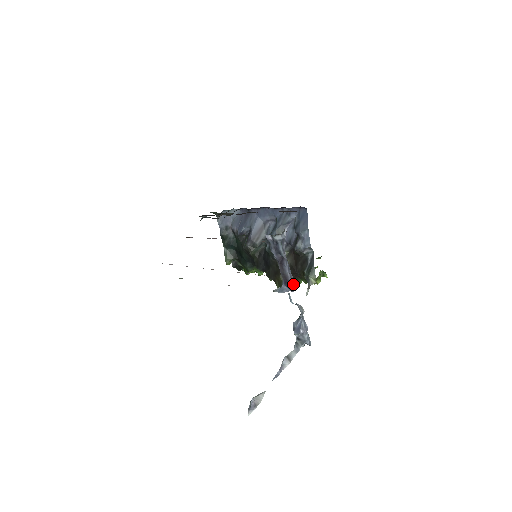
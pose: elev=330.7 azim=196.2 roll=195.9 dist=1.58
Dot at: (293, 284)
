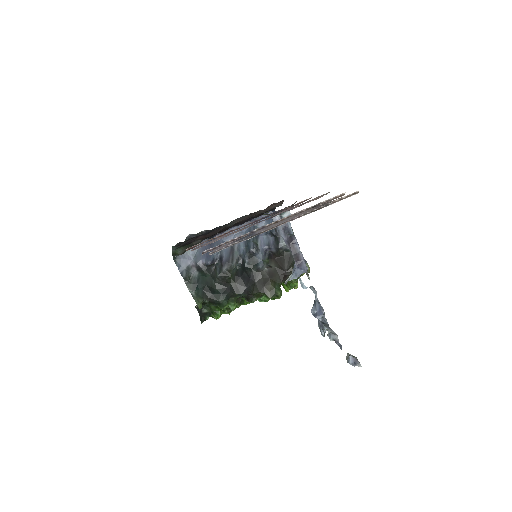
Dot at: (305, 263)
